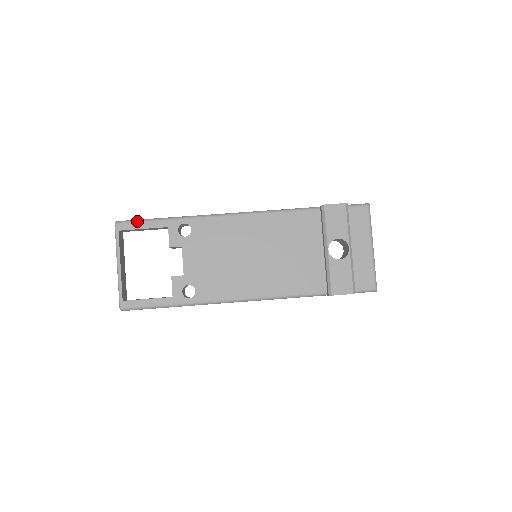
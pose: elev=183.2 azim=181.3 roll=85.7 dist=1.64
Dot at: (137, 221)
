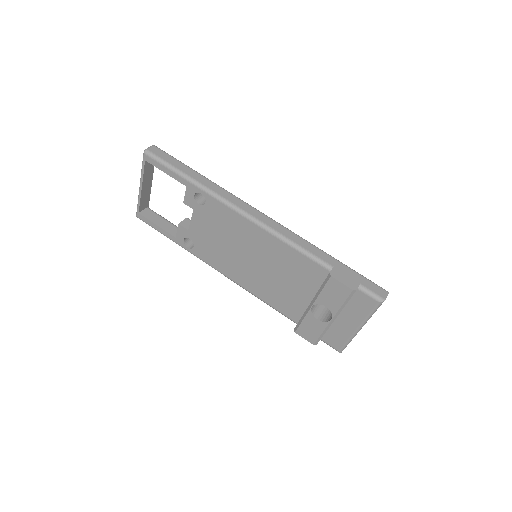
Dot at: (162, 163)
